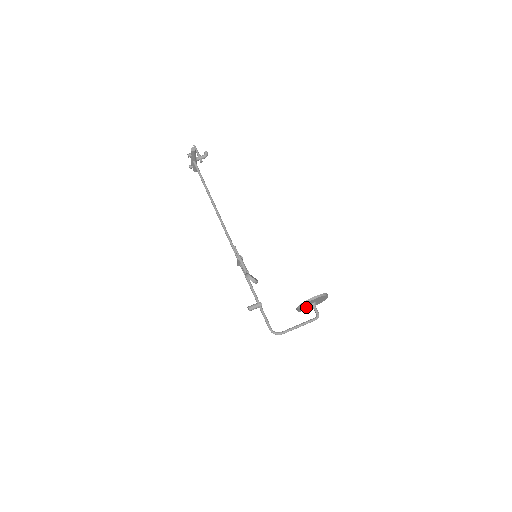
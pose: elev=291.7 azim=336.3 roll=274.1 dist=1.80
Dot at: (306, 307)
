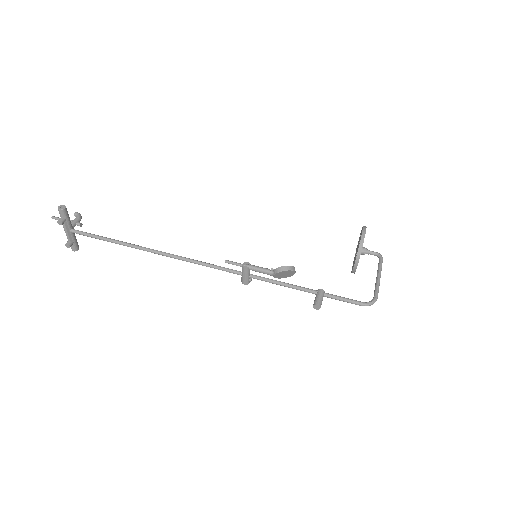
Dot at: occluded
